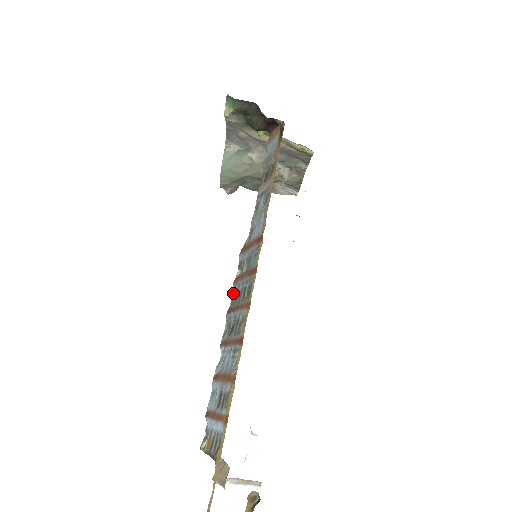
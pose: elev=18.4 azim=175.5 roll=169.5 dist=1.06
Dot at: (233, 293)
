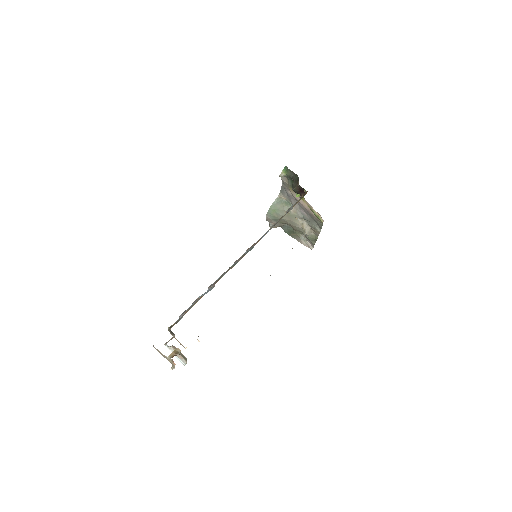
Dot at: (231, 266)
